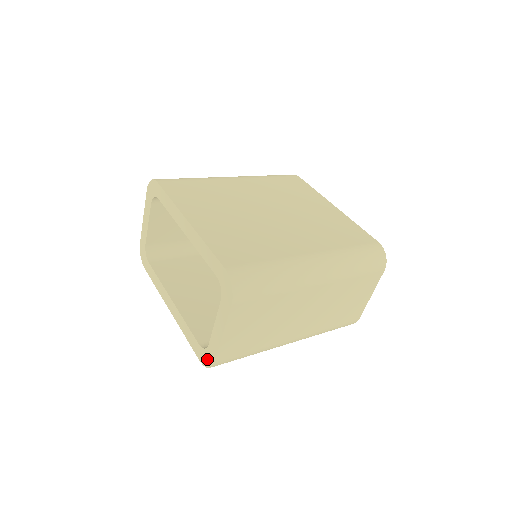
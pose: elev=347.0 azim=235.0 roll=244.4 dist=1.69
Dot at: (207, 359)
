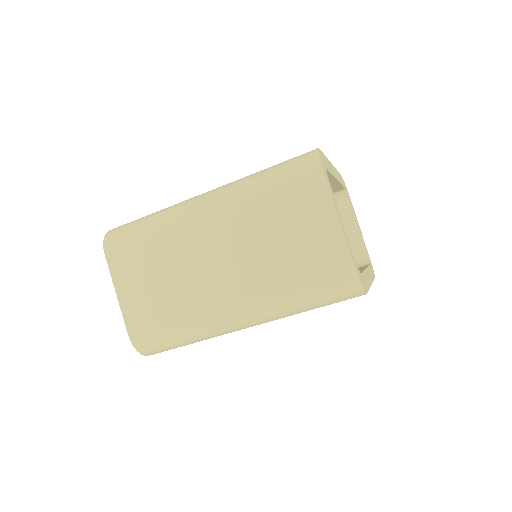
Dot at: occluded
